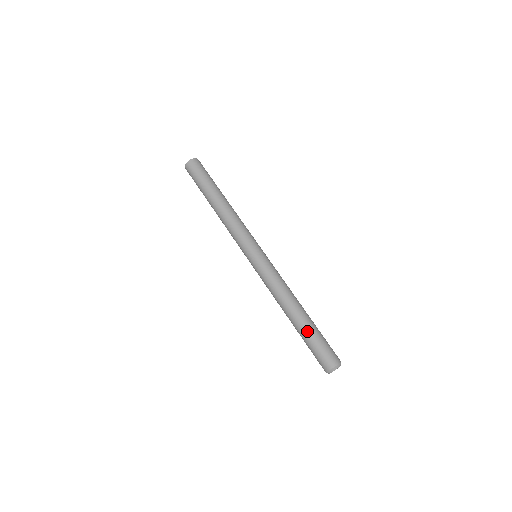
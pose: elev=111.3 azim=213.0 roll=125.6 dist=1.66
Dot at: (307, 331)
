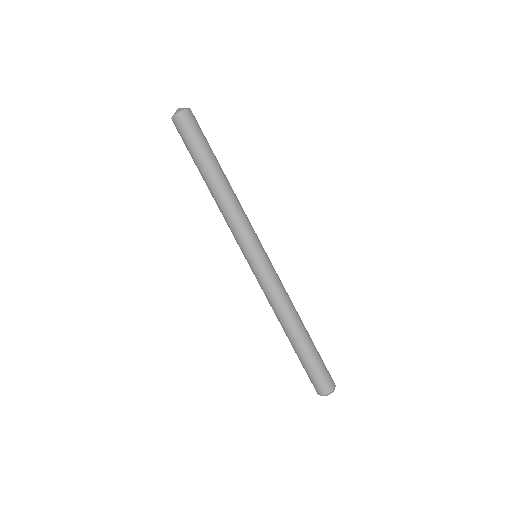
Dot at: (299, 356)
